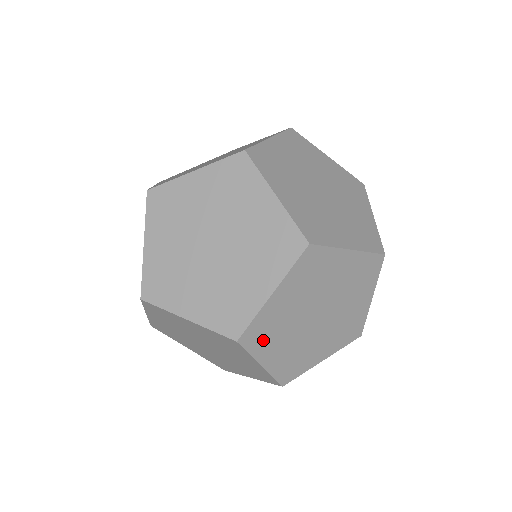
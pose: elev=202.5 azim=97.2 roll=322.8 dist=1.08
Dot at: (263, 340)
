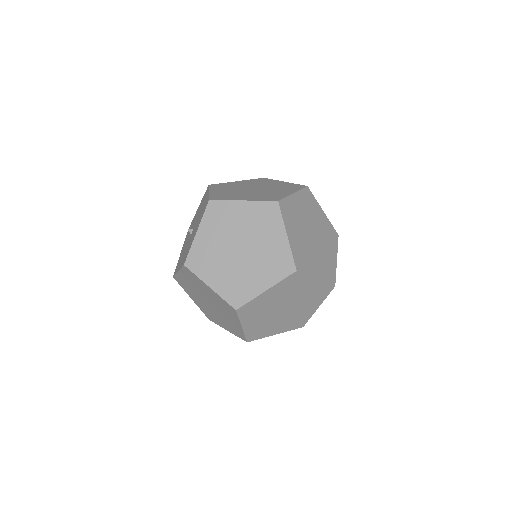
Dot at: (289, 217)
